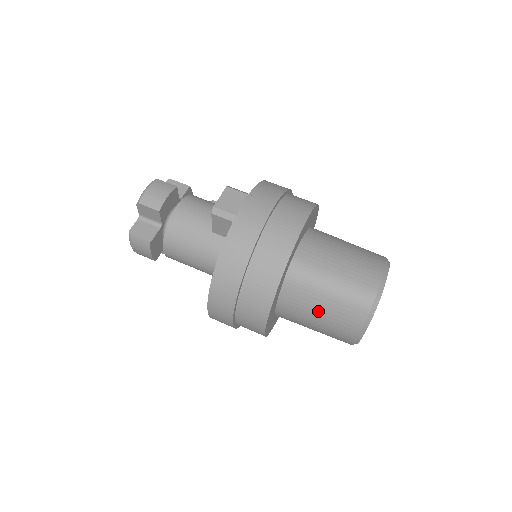
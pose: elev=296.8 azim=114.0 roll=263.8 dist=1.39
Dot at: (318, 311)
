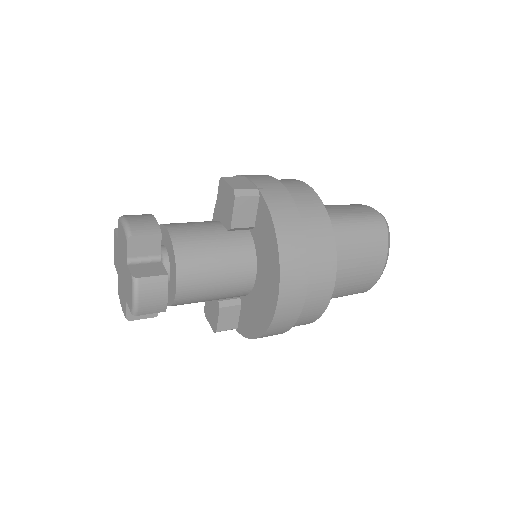
Dot at: (354, 253)
